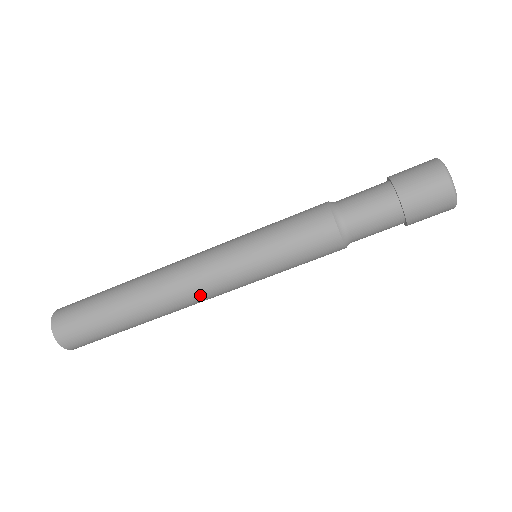
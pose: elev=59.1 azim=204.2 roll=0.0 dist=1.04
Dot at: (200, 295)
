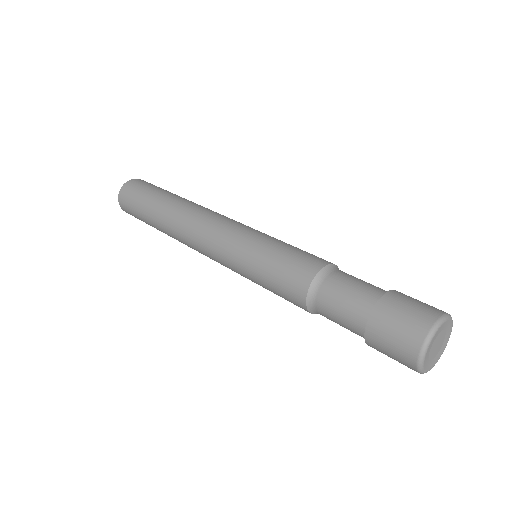
Dot at: (199, 249)
